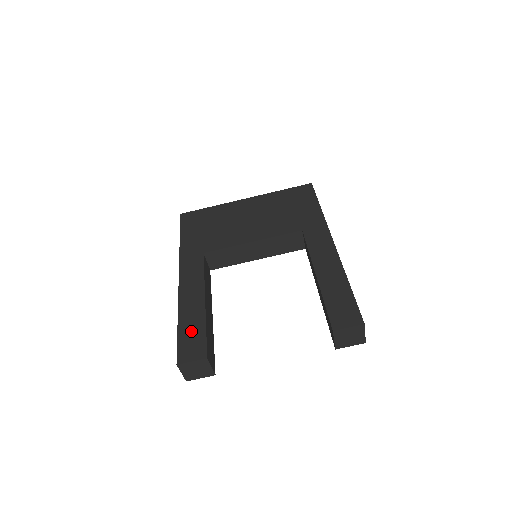
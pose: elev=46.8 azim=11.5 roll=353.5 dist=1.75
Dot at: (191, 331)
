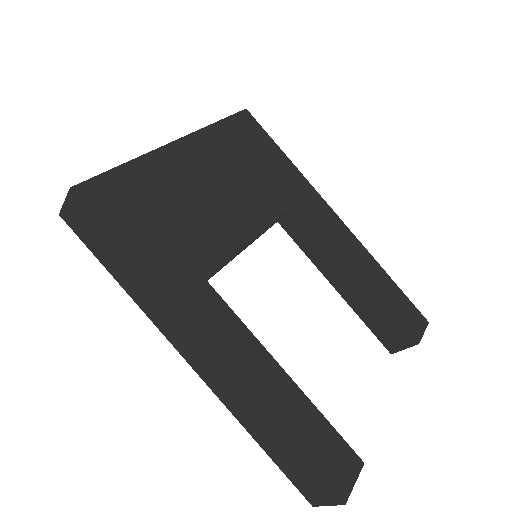
Dot at: (316, 438)
